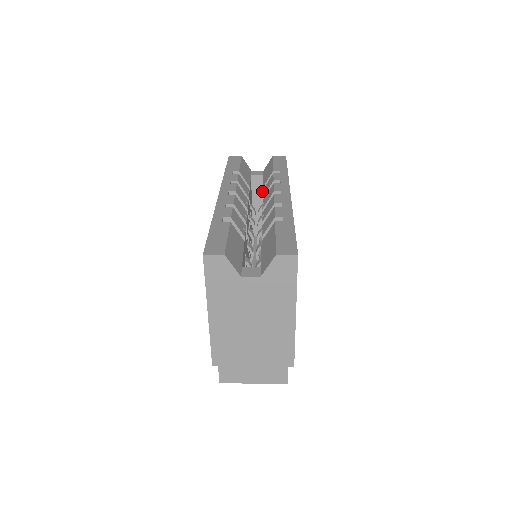
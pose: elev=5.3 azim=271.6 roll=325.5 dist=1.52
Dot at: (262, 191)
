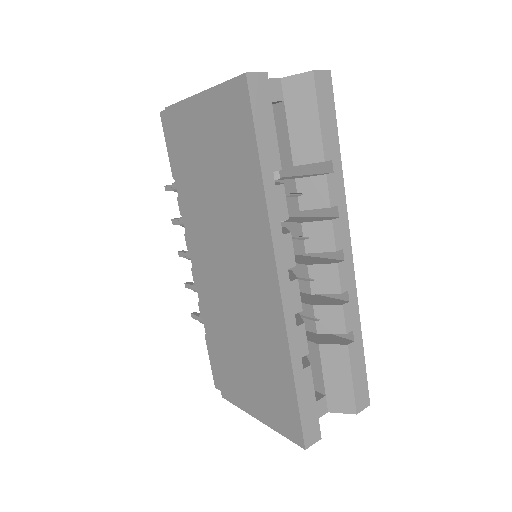
Dot at: occluded
